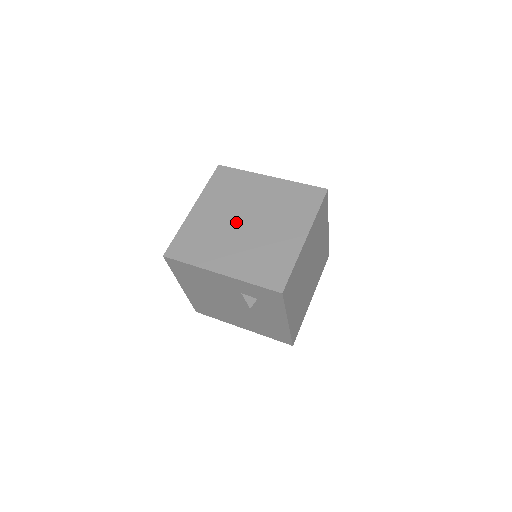
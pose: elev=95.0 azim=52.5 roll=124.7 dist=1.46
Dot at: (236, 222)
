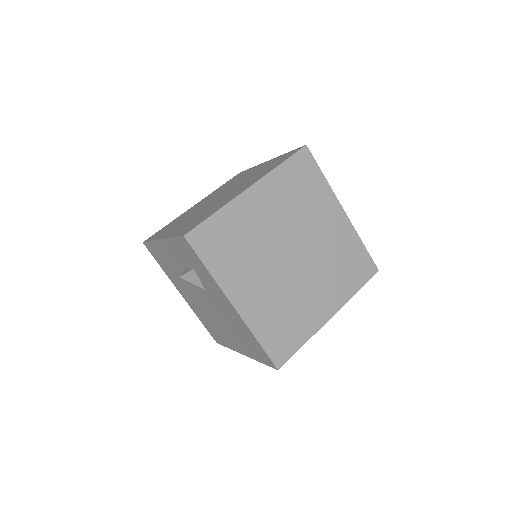
Dot at: (210, 201)
